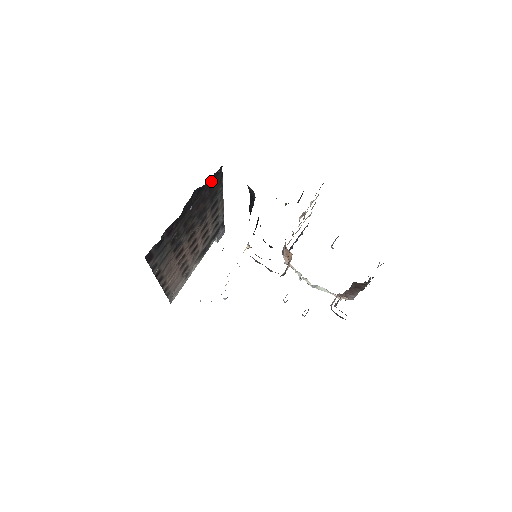
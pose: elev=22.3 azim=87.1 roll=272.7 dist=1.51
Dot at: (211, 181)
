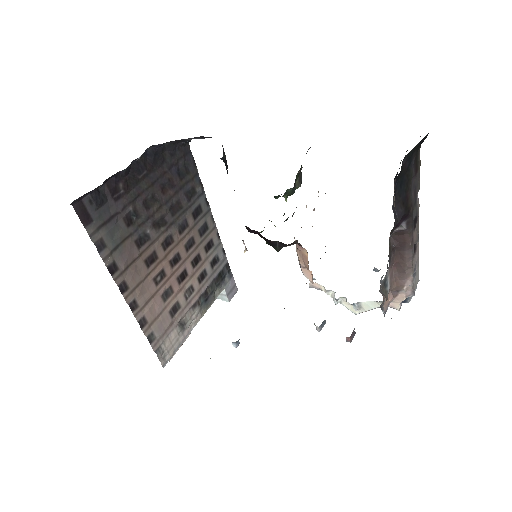
Dot at: (176, 158)
